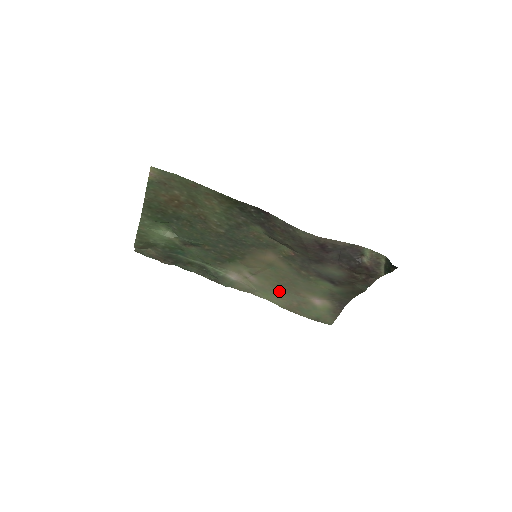
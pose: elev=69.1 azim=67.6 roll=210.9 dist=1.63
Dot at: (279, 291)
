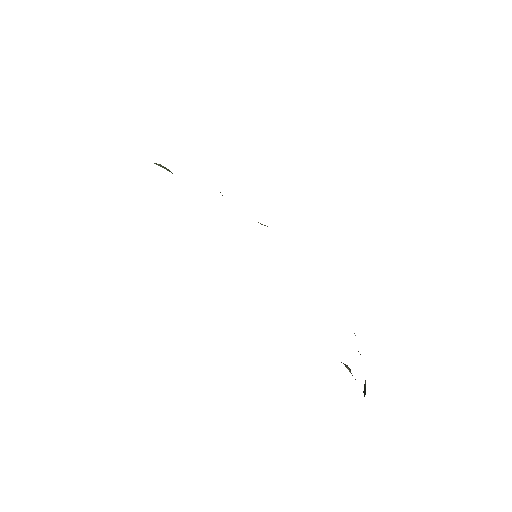
Dot at: occluded
